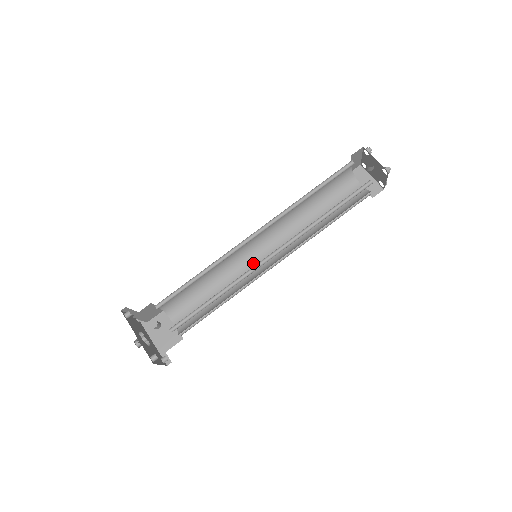
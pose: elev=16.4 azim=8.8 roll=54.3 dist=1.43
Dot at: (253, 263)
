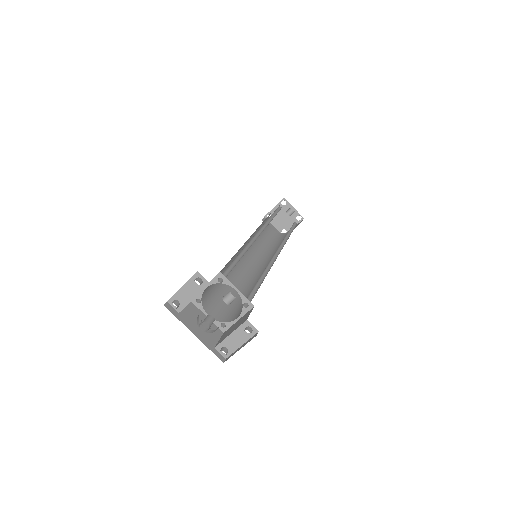
Dot at: (242, 267)
